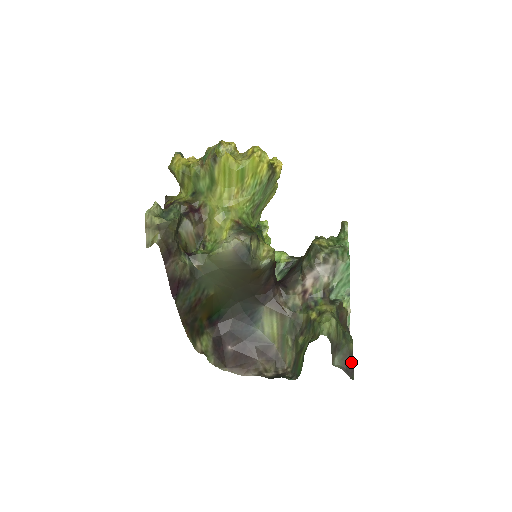
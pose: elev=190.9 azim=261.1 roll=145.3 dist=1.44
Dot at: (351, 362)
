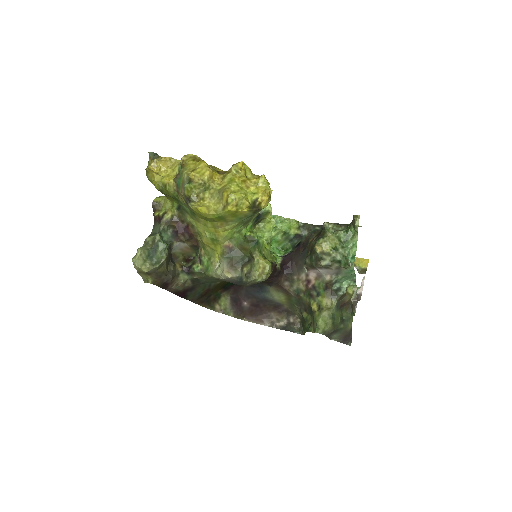
Dot at: (349, 336)
